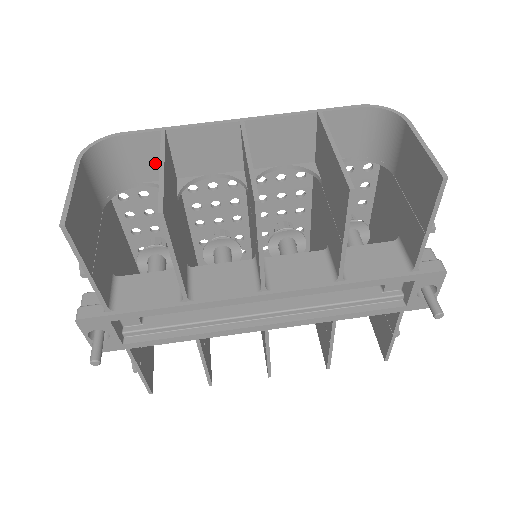
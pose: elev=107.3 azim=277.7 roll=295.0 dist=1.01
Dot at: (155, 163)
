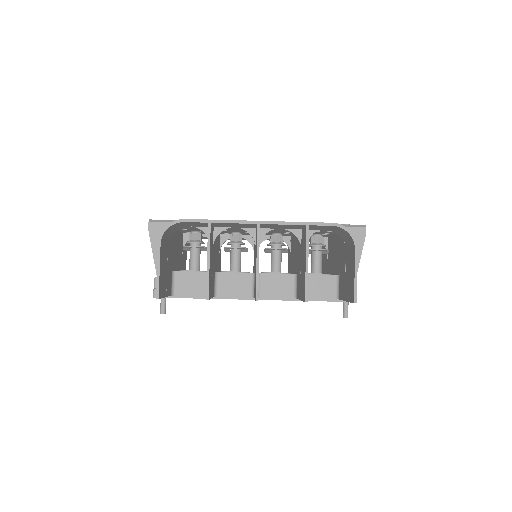
Dot at: (201, 225)
